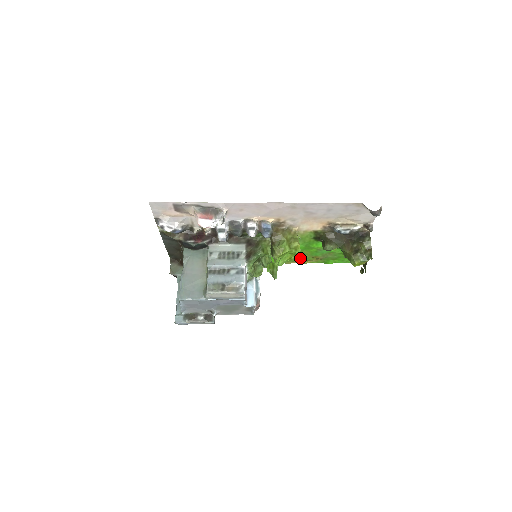
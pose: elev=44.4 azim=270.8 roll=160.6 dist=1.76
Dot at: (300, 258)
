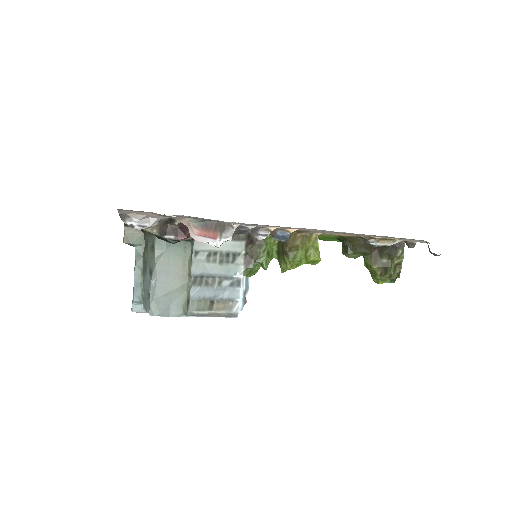
Dot at: occluded
